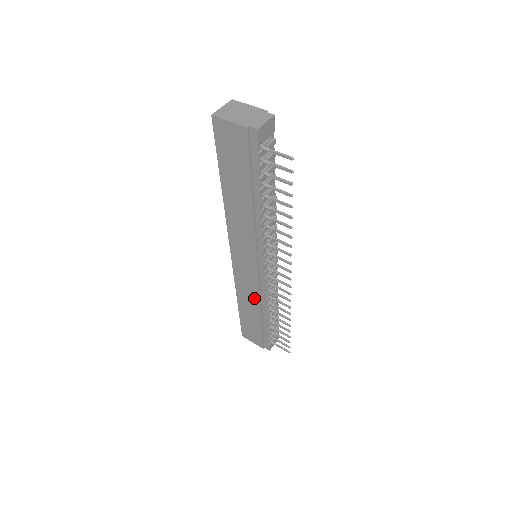
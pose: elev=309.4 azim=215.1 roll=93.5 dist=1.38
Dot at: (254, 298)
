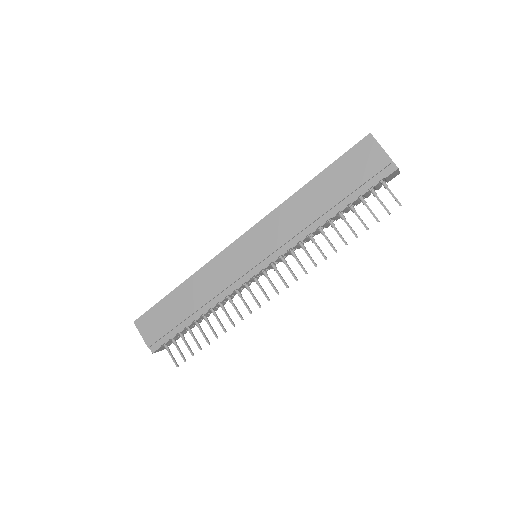
Dot at: (212, 289)
